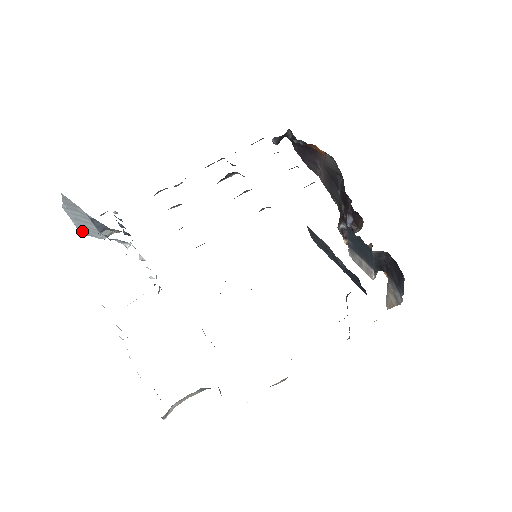
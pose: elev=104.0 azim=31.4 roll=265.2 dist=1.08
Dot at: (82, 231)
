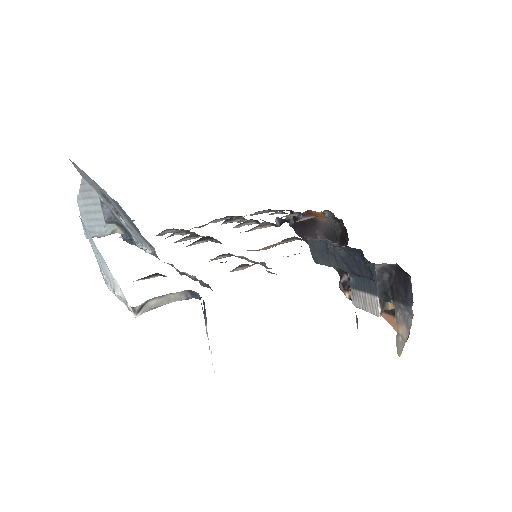
Dot at: occluded
